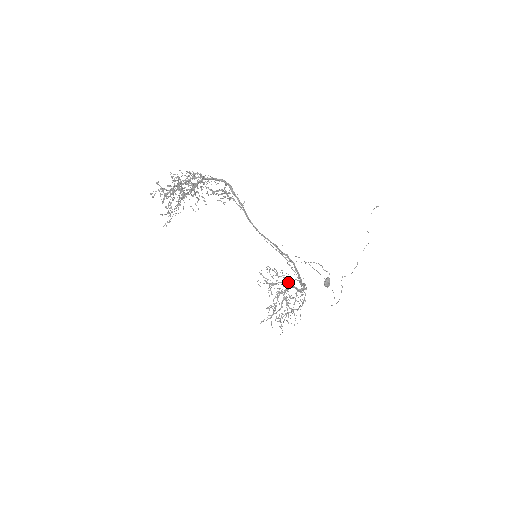
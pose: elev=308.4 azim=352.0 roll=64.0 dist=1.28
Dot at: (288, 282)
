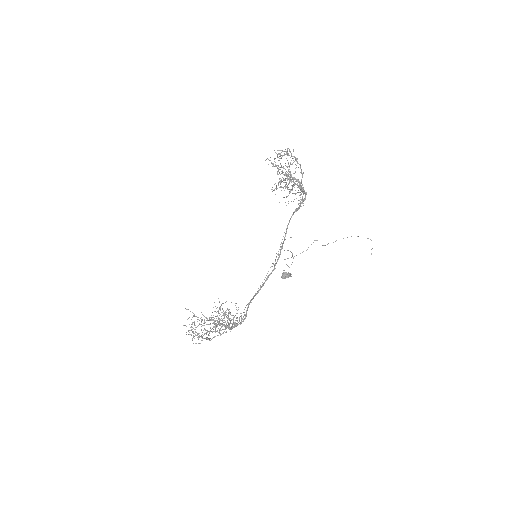
Dot at: occluded
